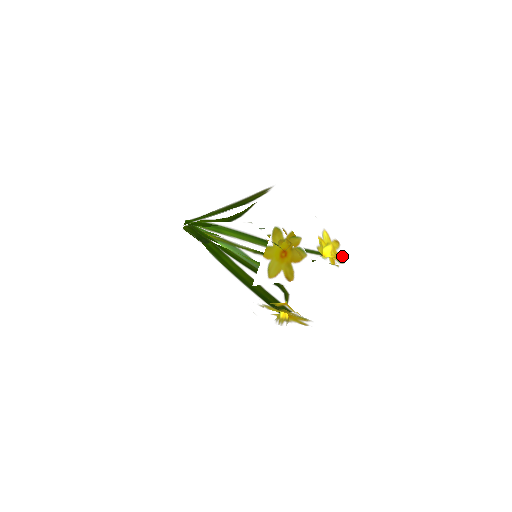
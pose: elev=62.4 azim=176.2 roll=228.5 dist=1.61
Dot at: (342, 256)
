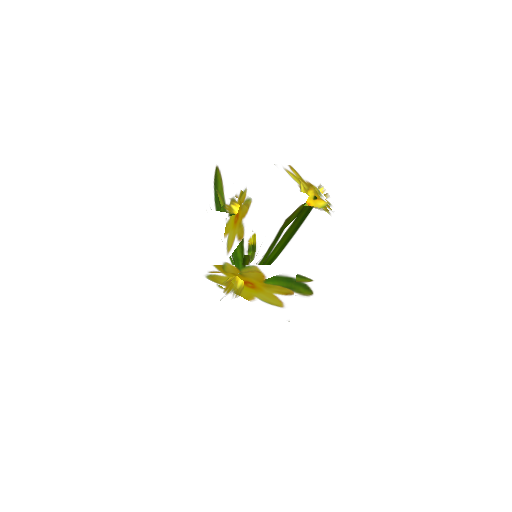
Dot at: (308, 180)
